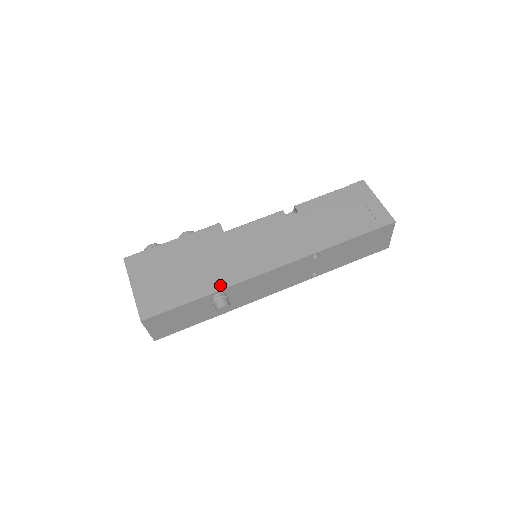
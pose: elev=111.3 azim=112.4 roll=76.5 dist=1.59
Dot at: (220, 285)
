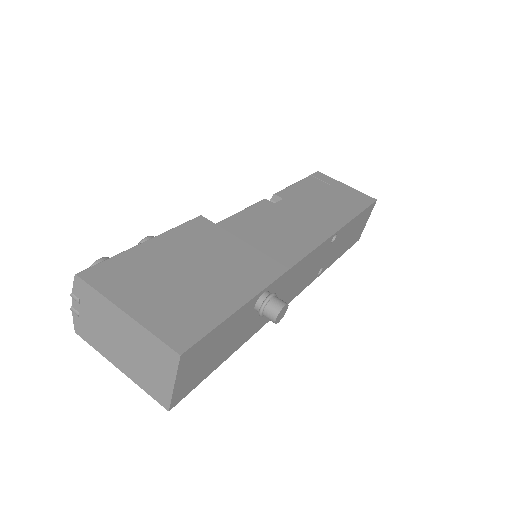
Dot at: (263, 280)
